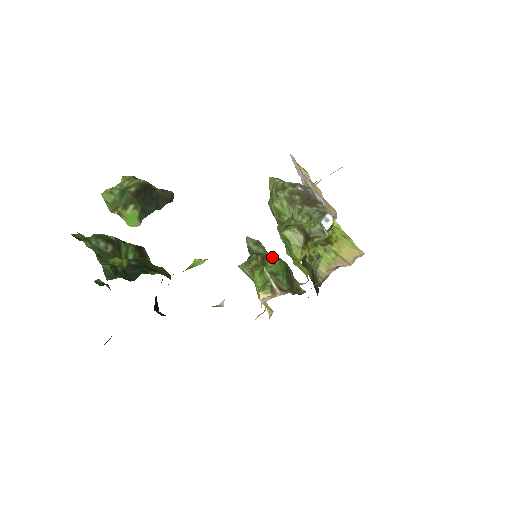
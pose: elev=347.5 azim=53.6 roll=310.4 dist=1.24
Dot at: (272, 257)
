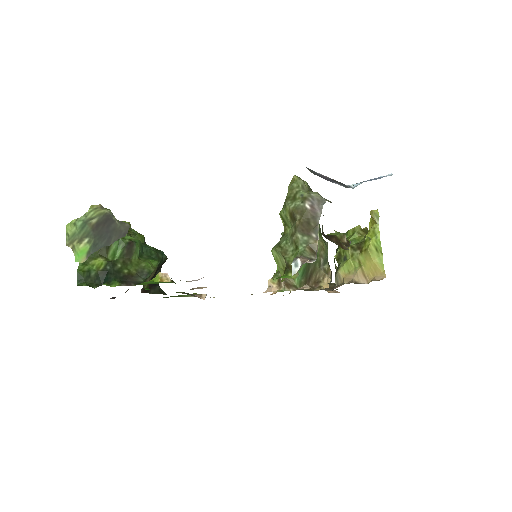
Dot at: occluded
